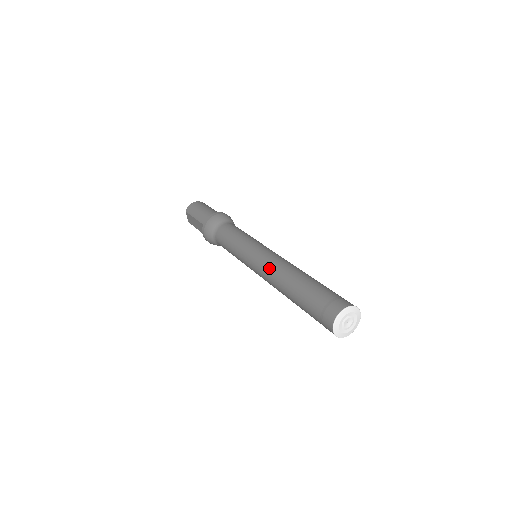
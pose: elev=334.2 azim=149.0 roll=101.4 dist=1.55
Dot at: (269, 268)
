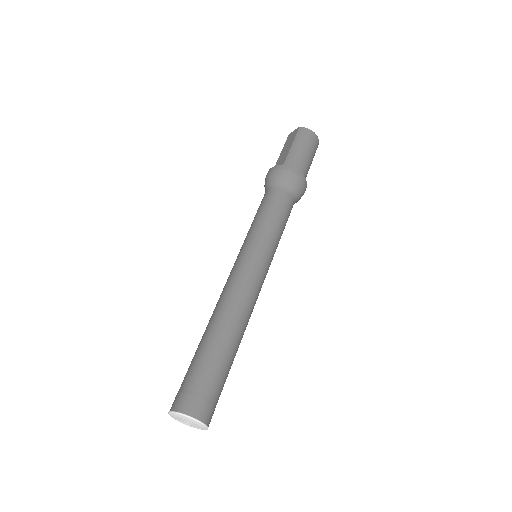
Dot at: (236, 290)
